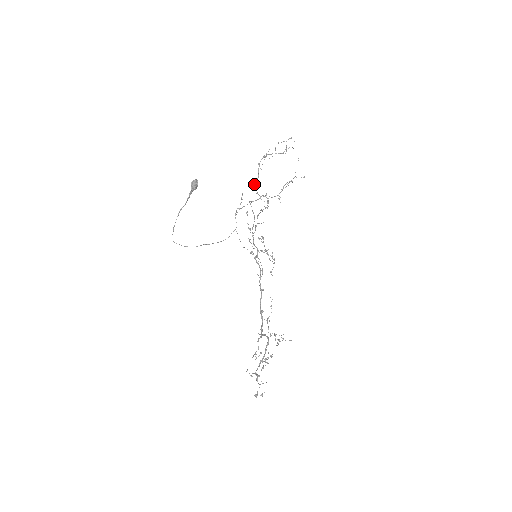
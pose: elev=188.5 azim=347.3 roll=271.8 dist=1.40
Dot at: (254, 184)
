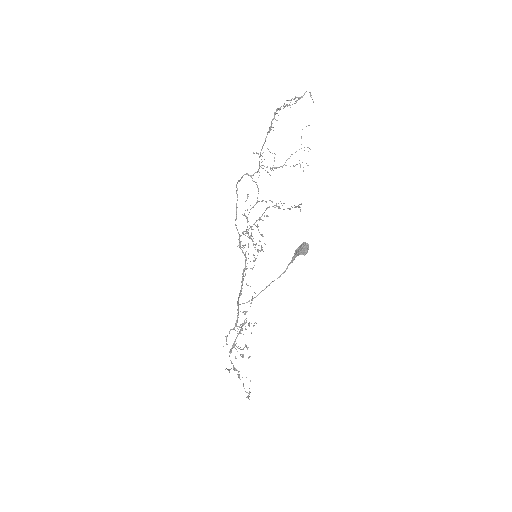
Dot at: (260, 156)
